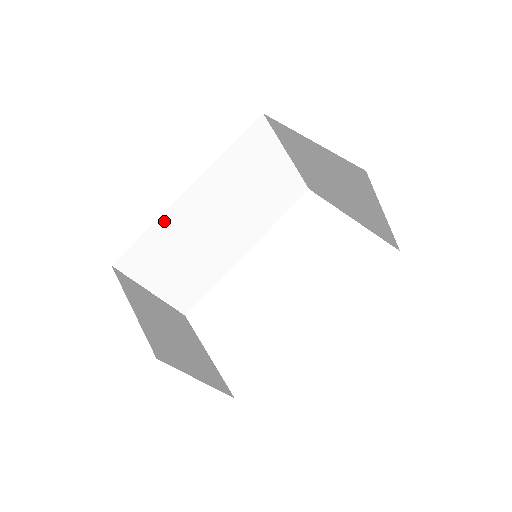
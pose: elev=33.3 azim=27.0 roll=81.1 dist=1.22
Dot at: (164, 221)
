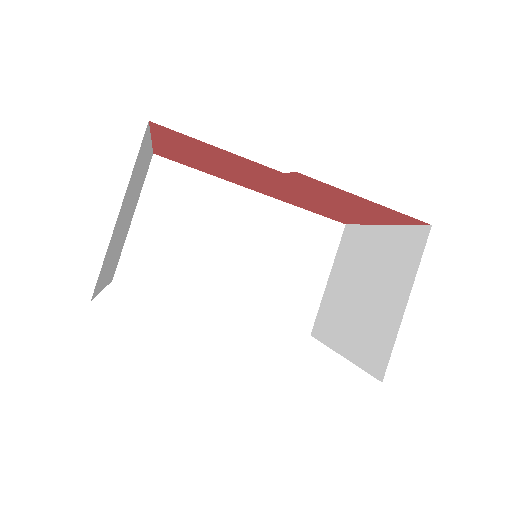
Dot at: (217, 185)
